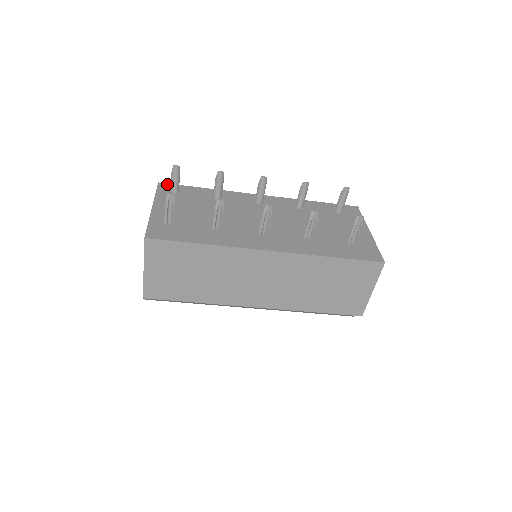
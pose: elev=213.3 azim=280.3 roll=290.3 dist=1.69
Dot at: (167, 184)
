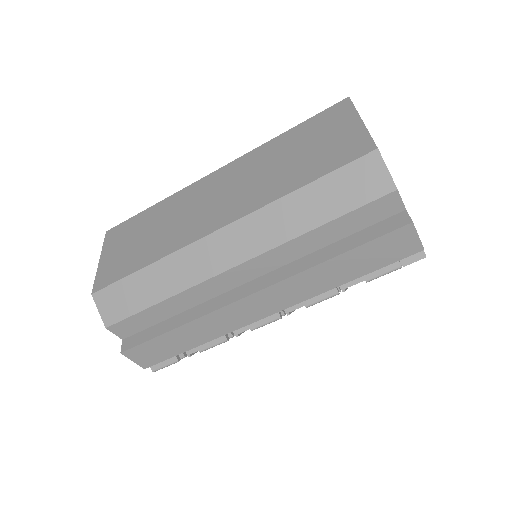
Dot at: occluded
